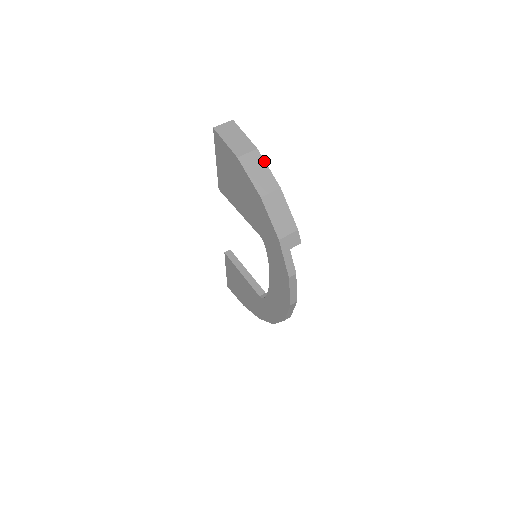
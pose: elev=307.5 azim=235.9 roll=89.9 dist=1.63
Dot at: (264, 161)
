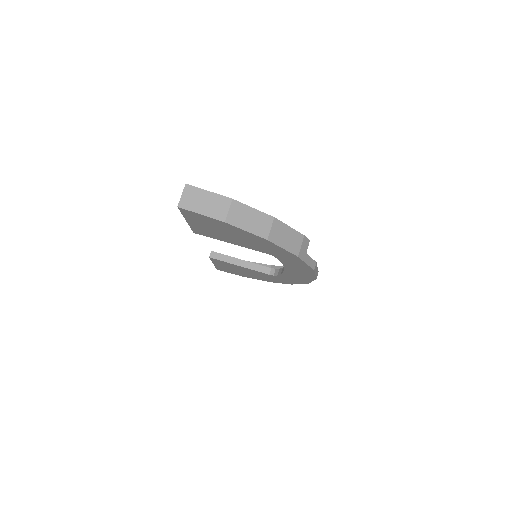
Dot at: (246, 205)
